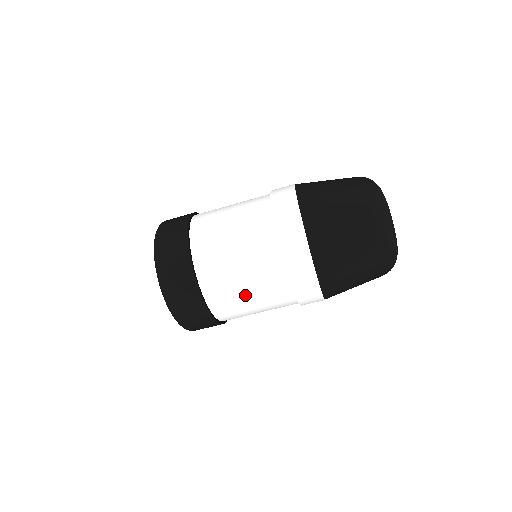
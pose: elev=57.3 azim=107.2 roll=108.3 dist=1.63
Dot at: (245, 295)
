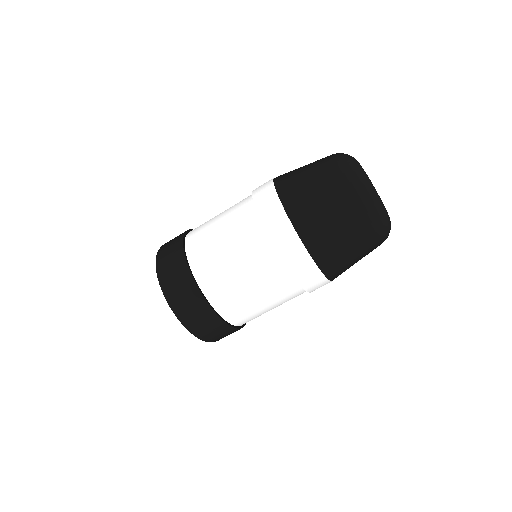
Dot at: (266, 309)
